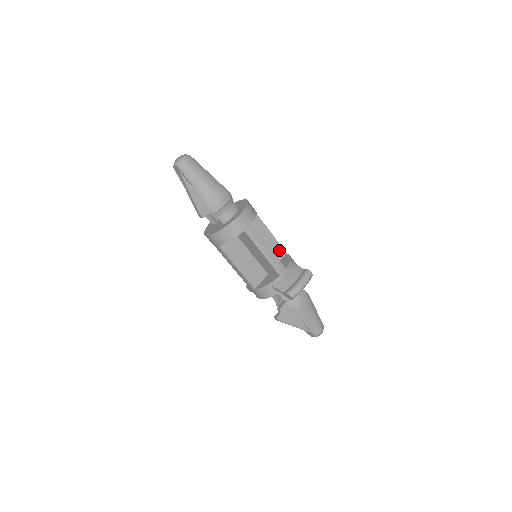
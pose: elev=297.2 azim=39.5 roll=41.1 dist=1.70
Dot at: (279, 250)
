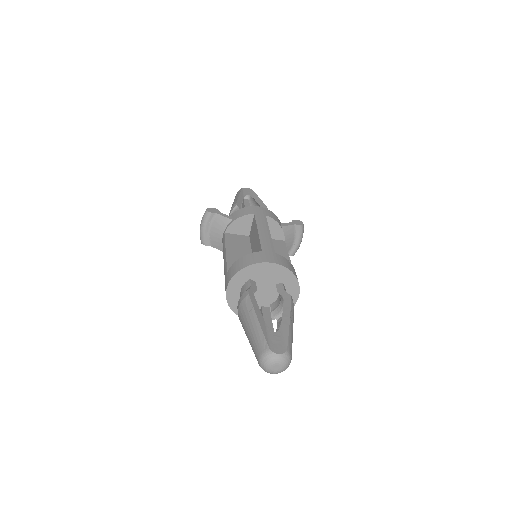
Dot at: occluded
